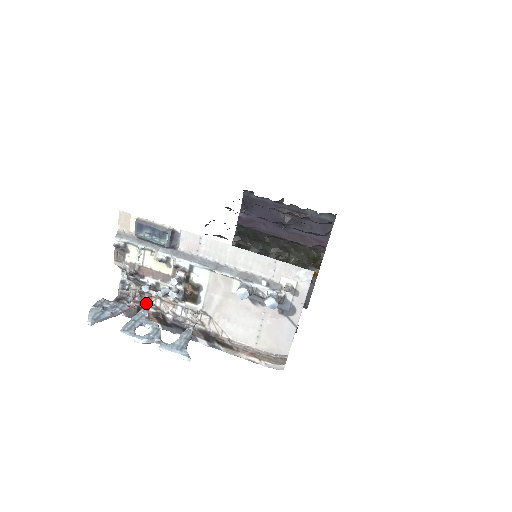
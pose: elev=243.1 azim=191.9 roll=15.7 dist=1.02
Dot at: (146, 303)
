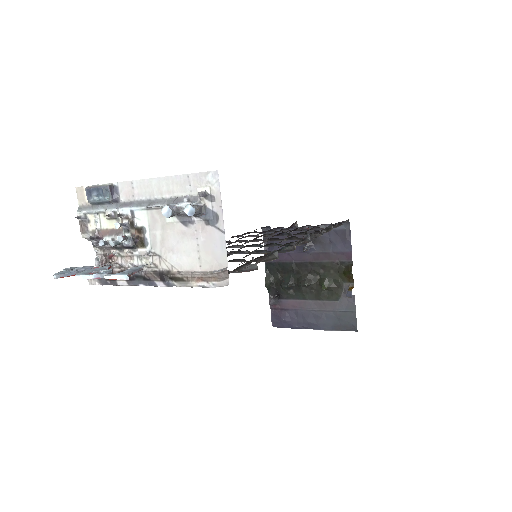
Dot at: (109, 262)
